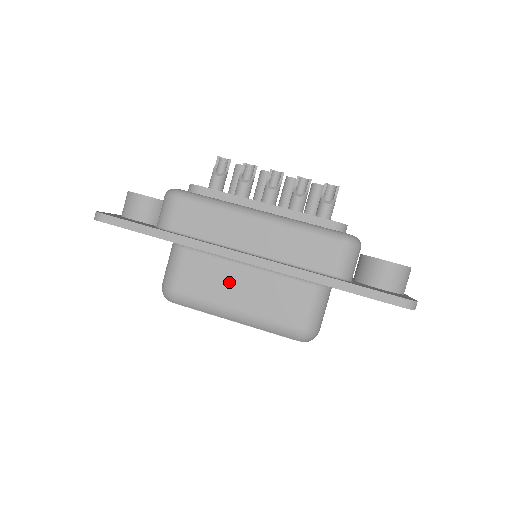
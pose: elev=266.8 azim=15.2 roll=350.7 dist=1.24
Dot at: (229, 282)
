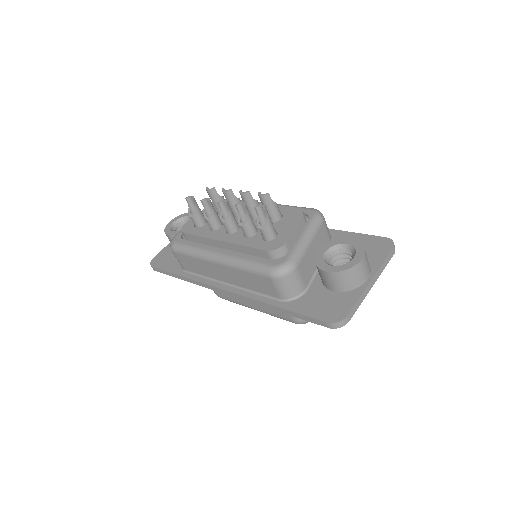
Dot at: occluded
